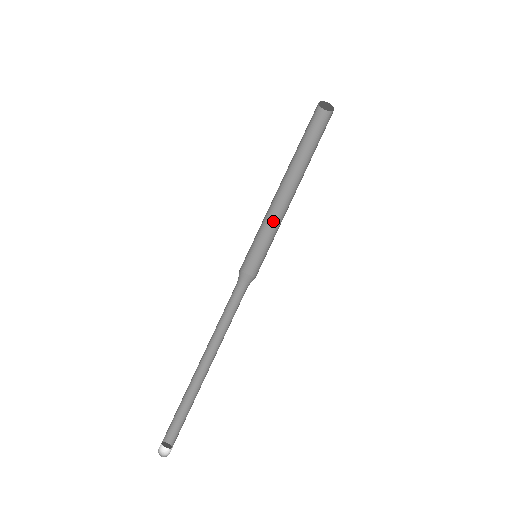
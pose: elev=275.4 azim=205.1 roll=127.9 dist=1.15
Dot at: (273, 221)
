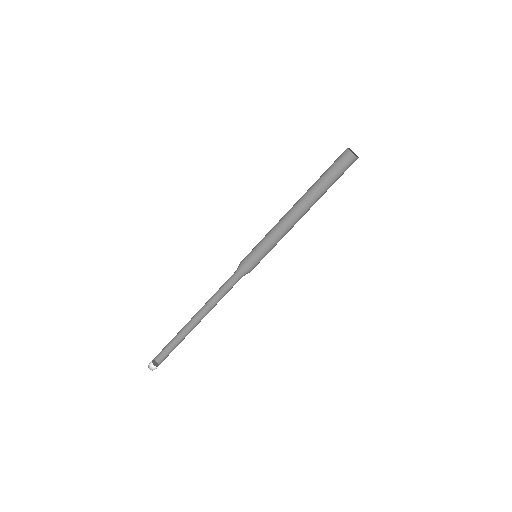
Dot at: (280, 233)
